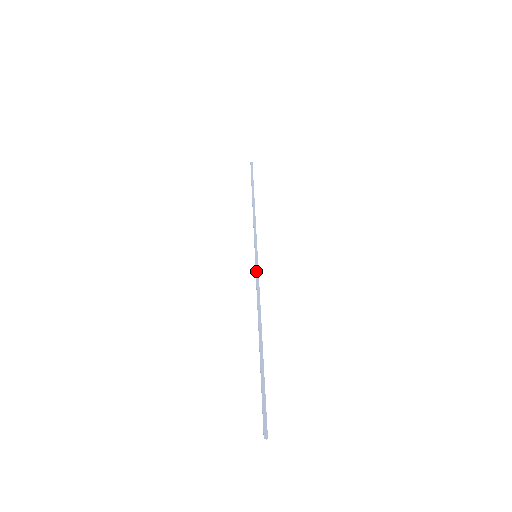
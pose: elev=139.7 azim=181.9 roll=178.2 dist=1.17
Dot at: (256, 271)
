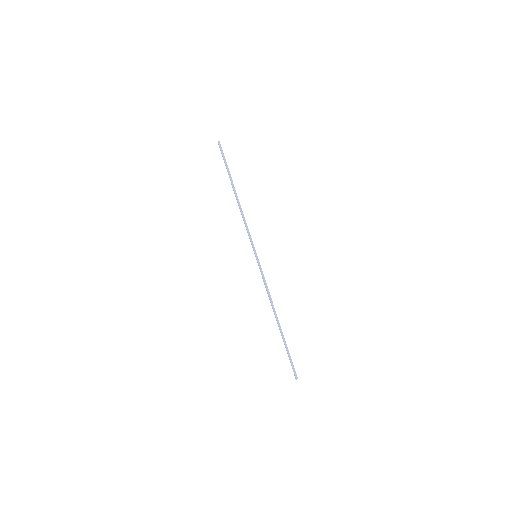
Dot at: (261, 272)
